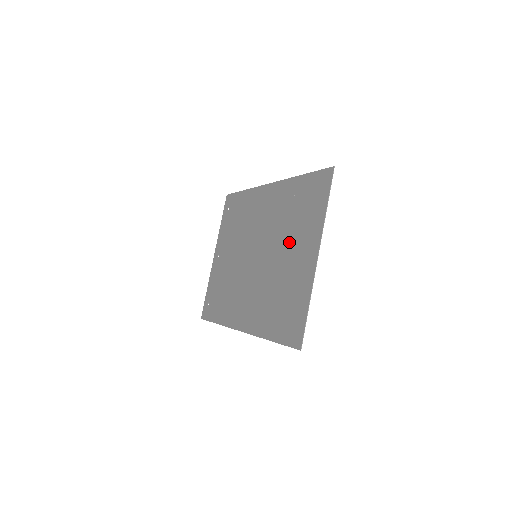
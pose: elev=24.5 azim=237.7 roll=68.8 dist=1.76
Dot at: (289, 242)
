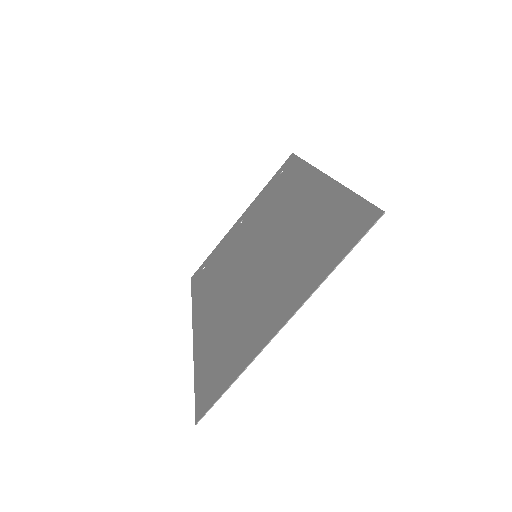
Dot at: (282, 272)
